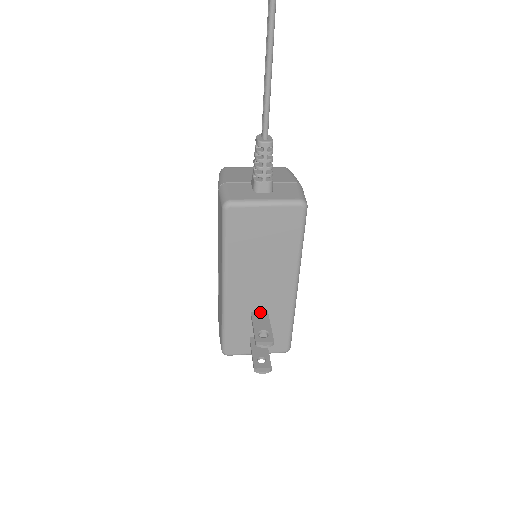
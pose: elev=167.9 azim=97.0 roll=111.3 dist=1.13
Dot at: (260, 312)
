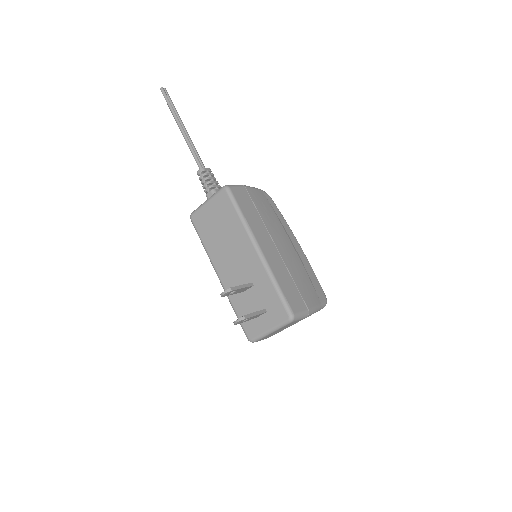
Dot at: occluded
